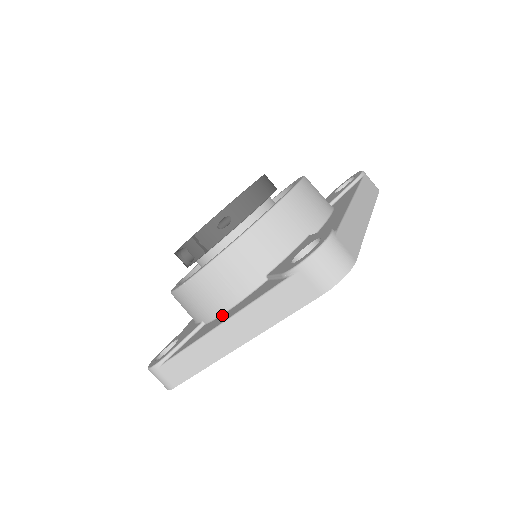
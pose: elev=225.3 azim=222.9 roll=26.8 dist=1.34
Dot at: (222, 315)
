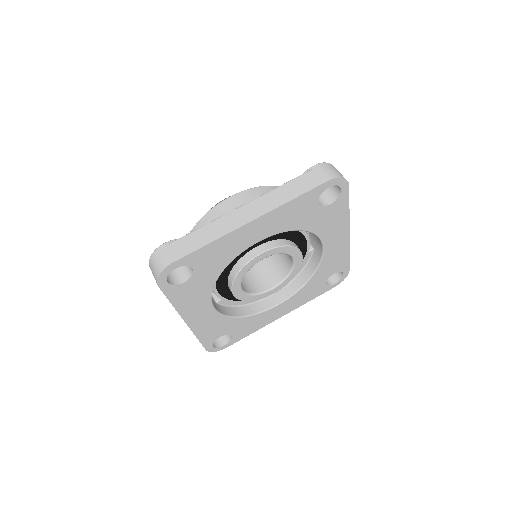
Dot at: occluded
